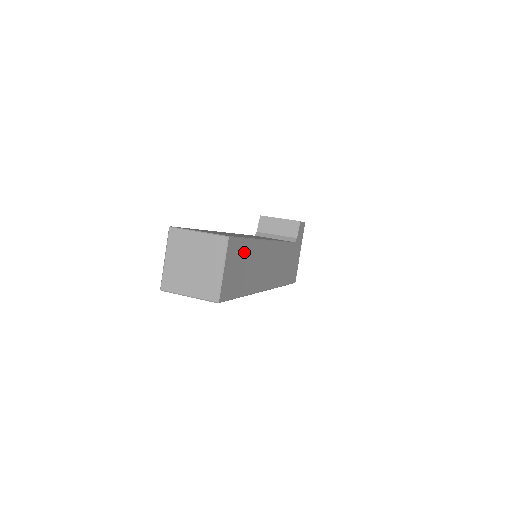
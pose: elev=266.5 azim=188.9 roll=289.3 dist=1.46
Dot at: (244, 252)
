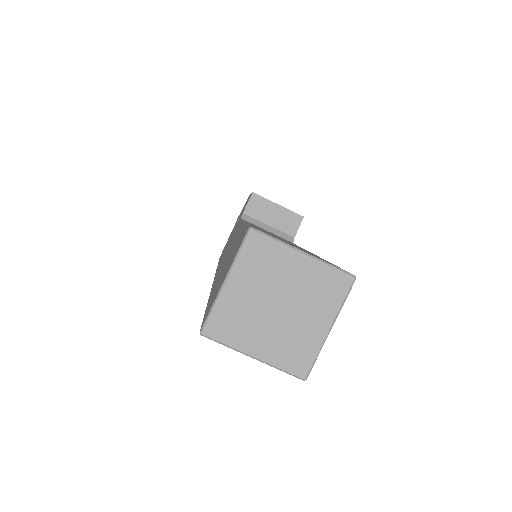
Dot at: occluded
